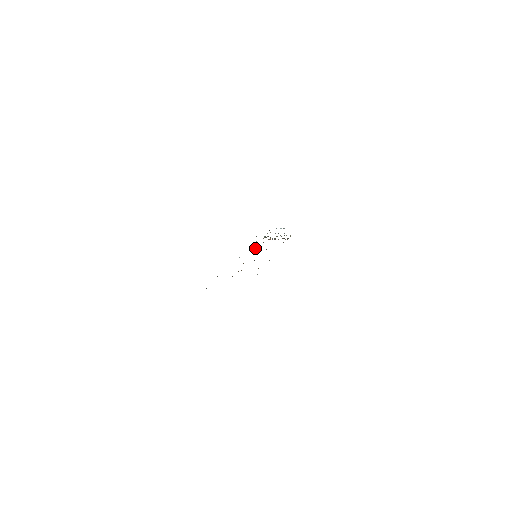
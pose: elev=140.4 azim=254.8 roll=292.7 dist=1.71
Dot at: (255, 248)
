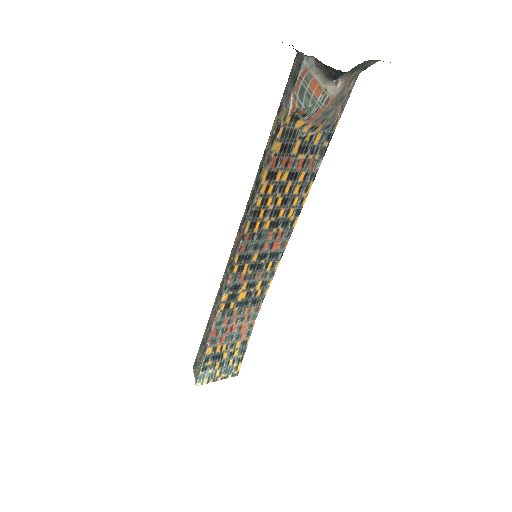
Dot at: (233, 287)
